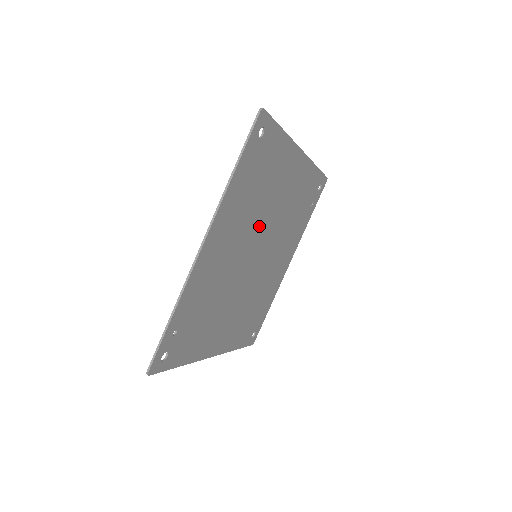
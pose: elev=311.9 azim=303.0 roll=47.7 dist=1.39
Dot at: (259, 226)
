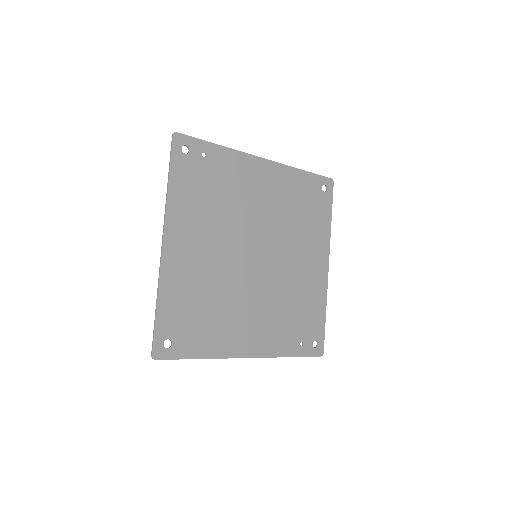
Dot at: (278, 238)
